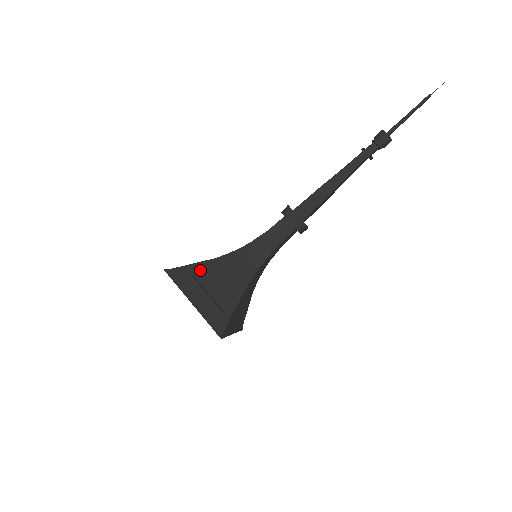
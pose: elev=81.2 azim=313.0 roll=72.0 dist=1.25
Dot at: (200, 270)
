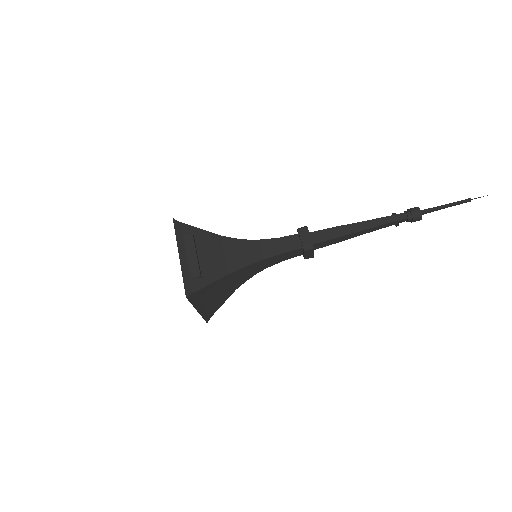
Dot at: (202, 236)
